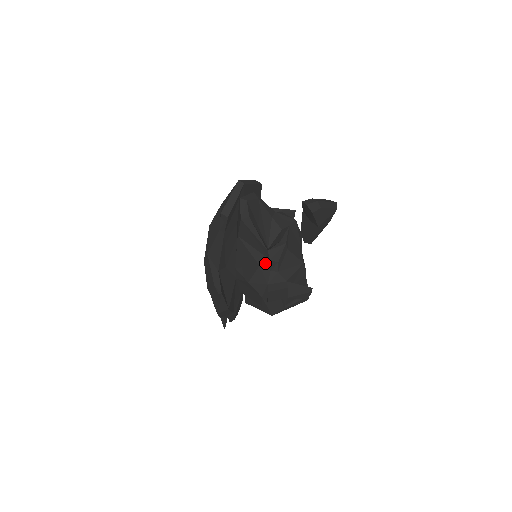
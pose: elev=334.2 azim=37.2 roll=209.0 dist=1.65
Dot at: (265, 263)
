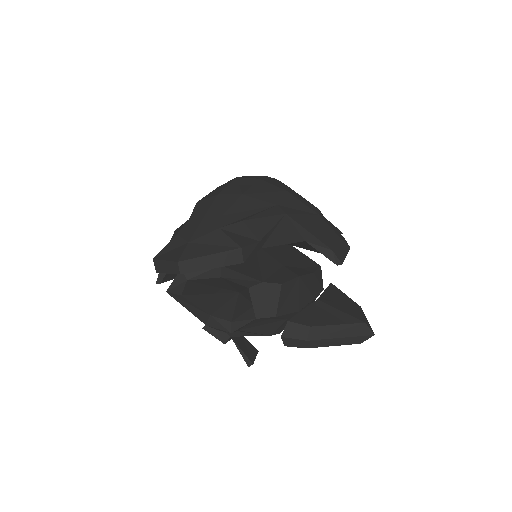
Dot at: occluded
